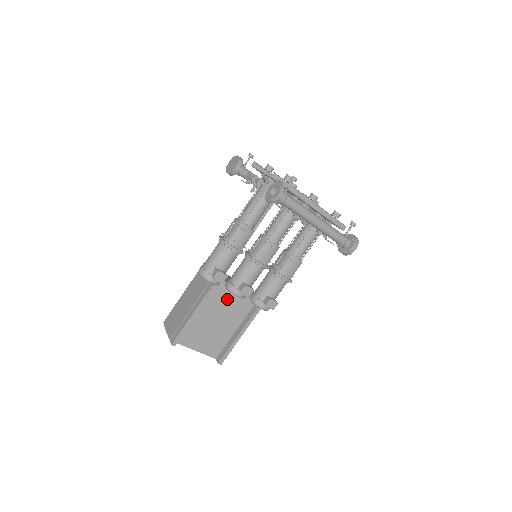
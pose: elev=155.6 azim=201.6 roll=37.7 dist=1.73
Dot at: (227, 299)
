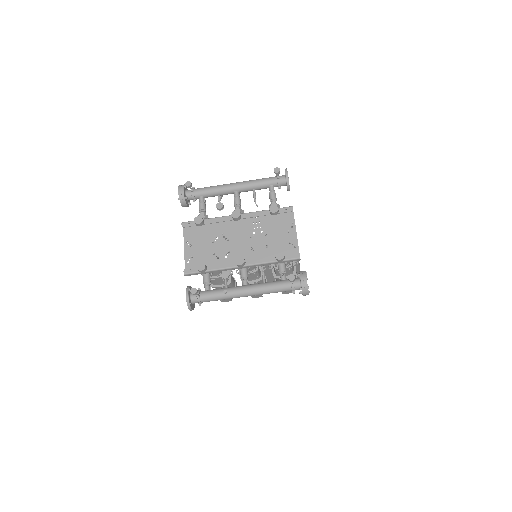
Dot at: (267, 266)
